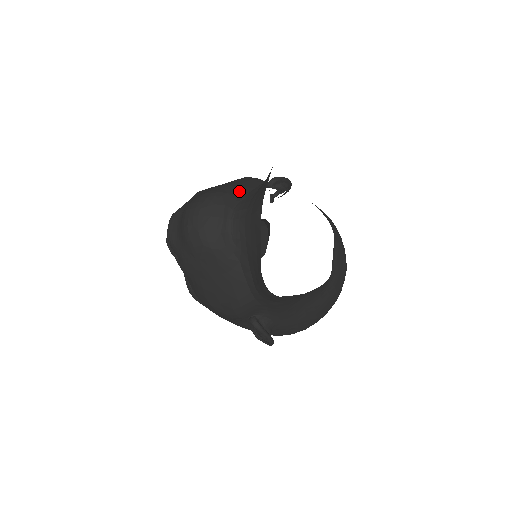
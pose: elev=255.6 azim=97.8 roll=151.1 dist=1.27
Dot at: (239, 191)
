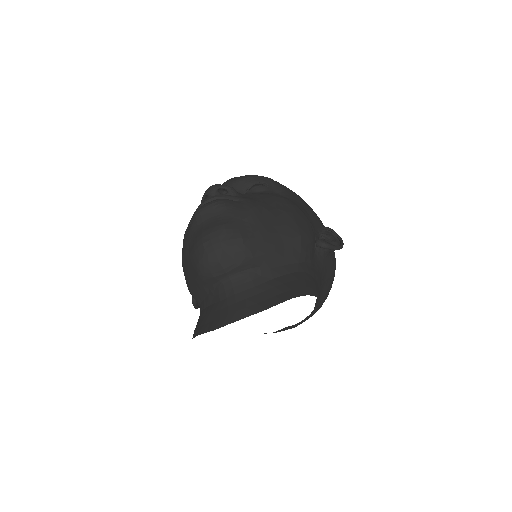
Dot at: (265, 261)
